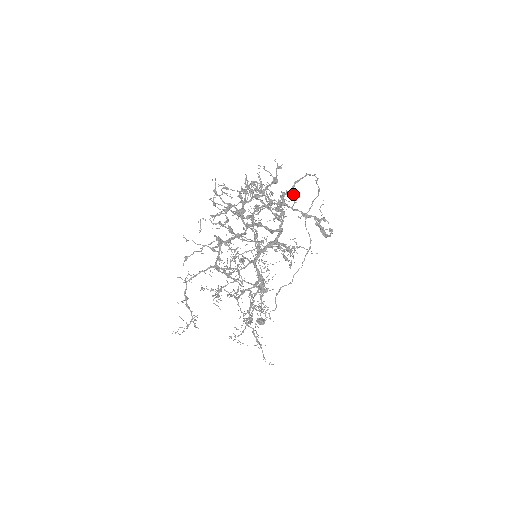
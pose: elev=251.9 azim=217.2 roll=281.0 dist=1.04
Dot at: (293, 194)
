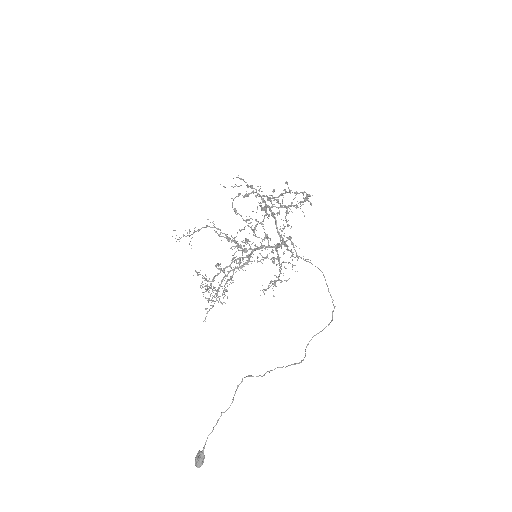
Dot at: (306, 259)
